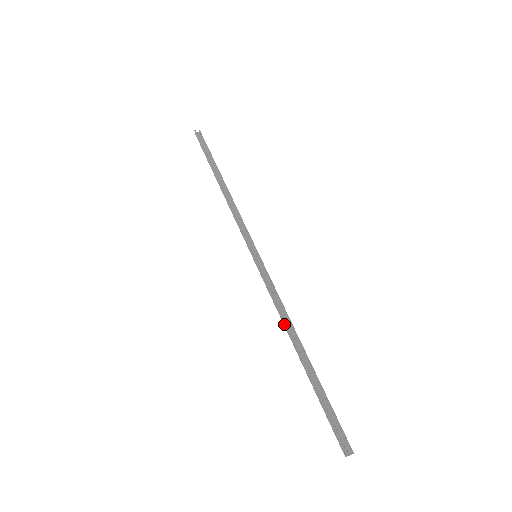
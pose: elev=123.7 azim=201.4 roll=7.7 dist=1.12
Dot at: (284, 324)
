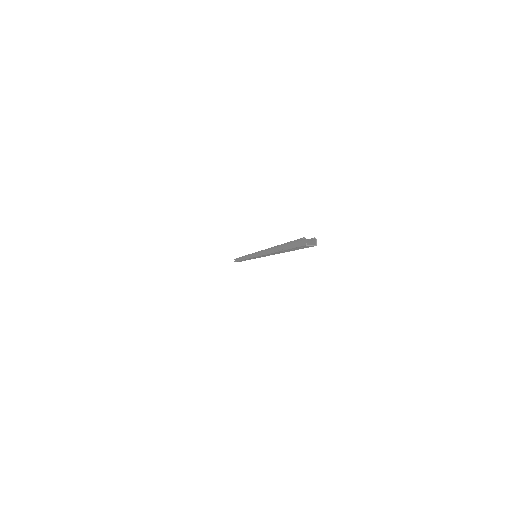
Dot at: (266, 254)
